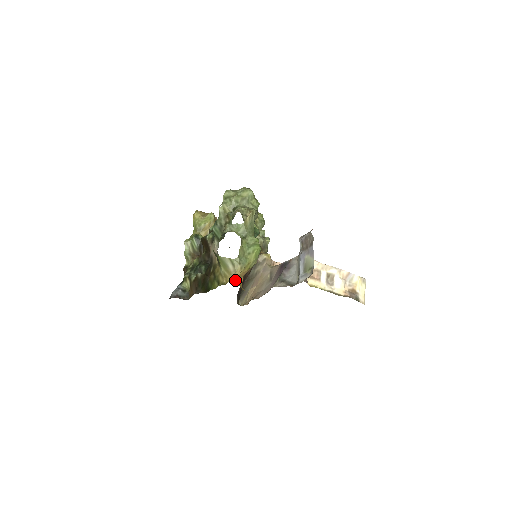
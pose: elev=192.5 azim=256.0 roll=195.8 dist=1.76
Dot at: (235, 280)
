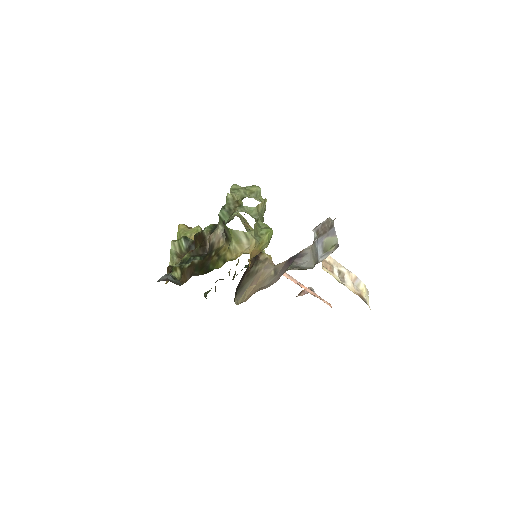
Dot at: (249, 253)
